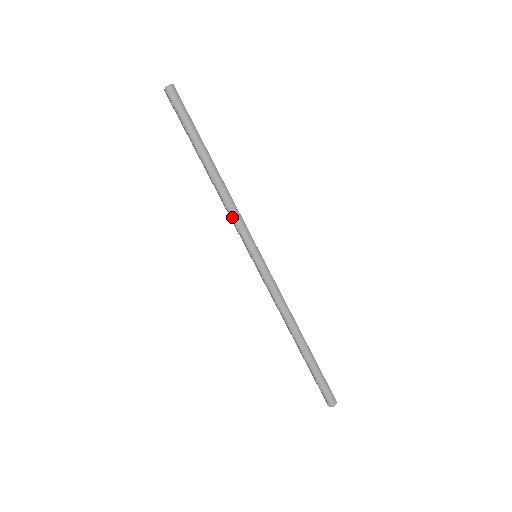
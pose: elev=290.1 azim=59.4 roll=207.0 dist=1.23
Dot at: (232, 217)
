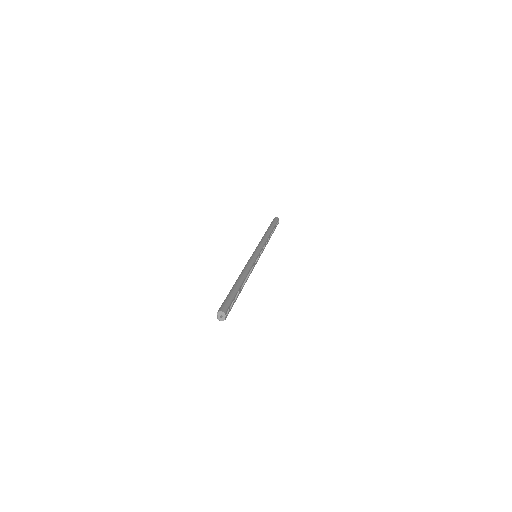
Dot at: (260, 242)
